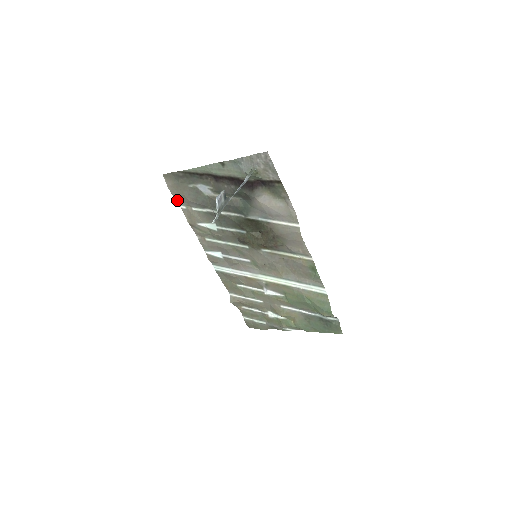
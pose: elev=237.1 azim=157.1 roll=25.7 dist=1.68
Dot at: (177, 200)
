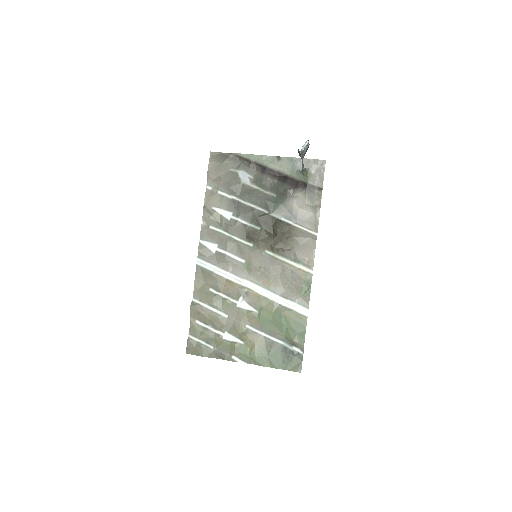
Dot at: (208, 179)
